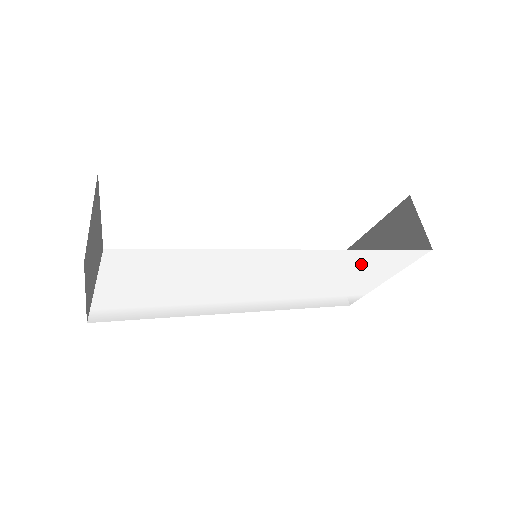
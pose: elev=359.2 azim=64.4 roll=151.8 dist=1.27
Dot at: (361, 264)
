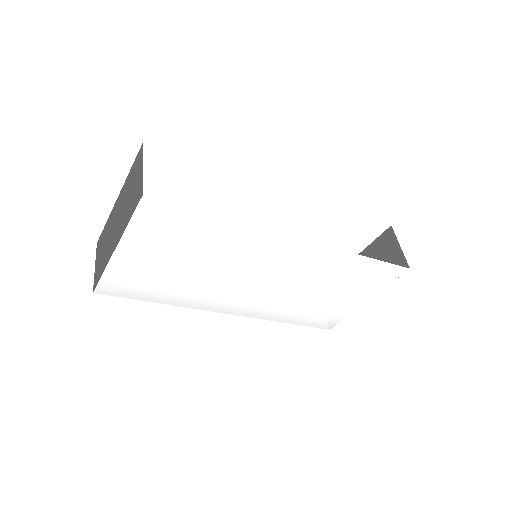
Dot at: (348, 273)
